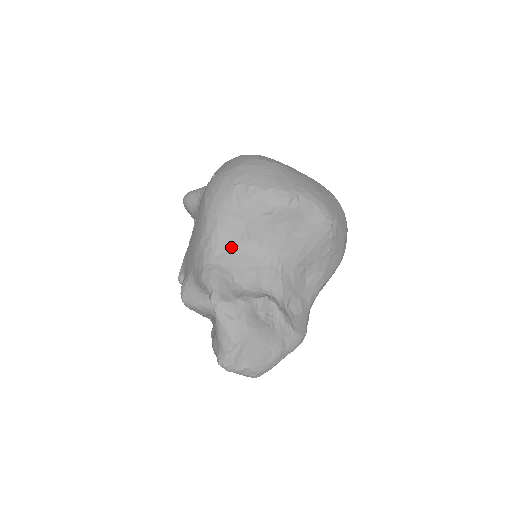
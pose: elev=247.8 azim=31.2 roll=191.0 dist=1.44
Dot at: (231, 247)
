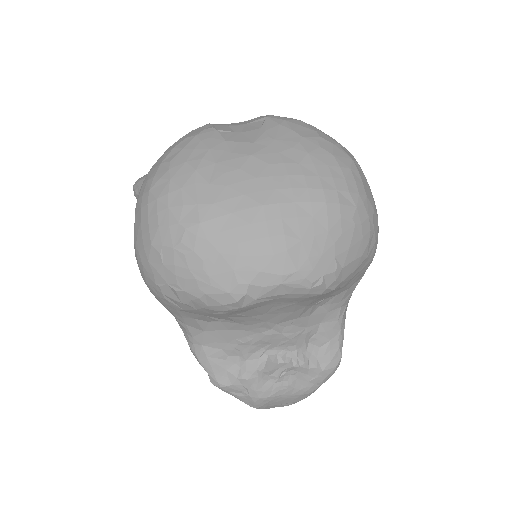
Dot at: (204, 328)
